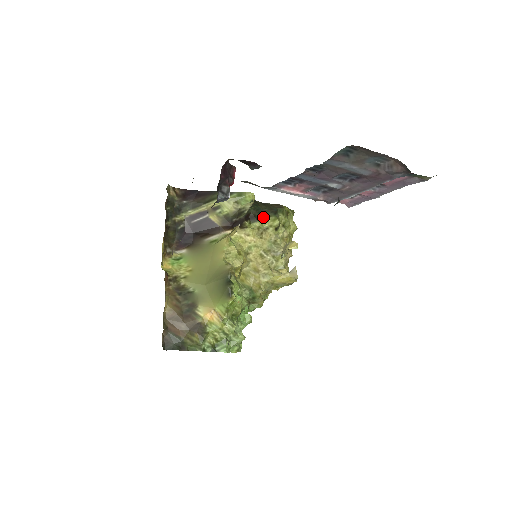
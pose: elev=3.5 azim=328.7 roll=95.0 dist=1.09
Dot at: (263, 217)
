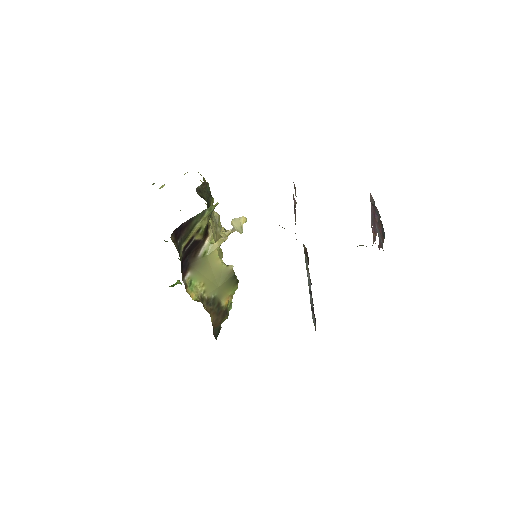
Dot at: occluded
